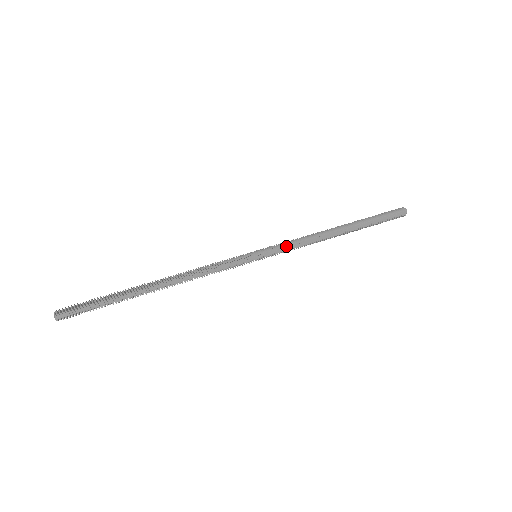
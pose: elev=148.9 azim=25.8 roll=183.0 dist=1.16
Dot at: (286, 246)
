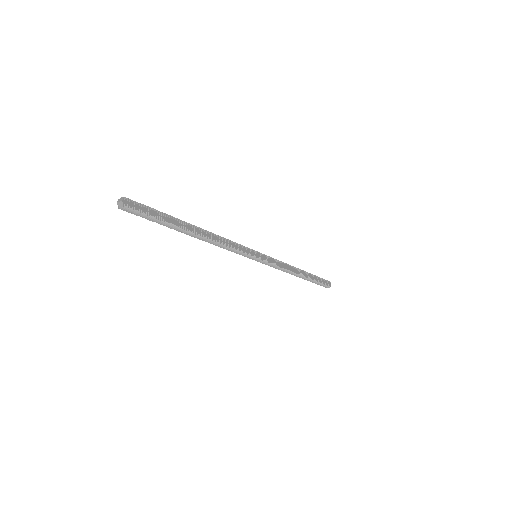
Dot at: (273, 259)
